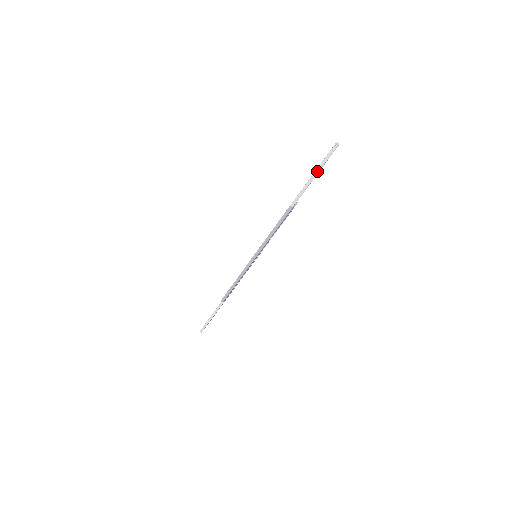
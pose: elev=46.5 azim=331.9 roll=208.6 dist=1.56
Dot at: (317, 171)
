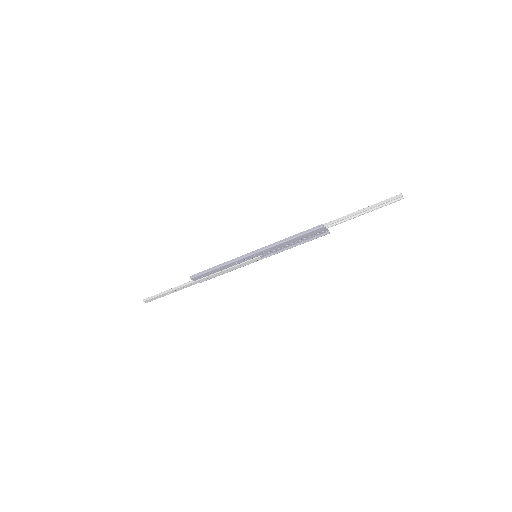
Dot at: (369, 207)
